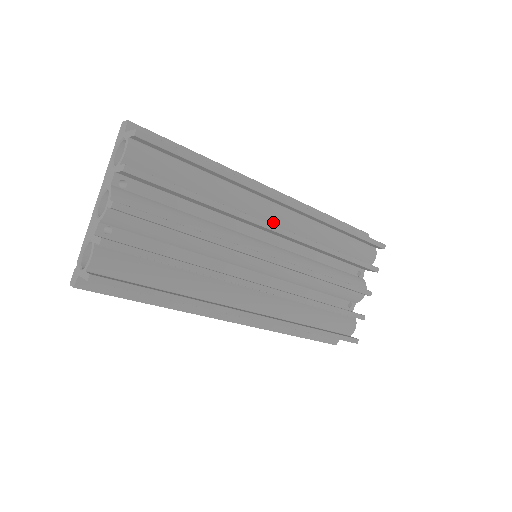
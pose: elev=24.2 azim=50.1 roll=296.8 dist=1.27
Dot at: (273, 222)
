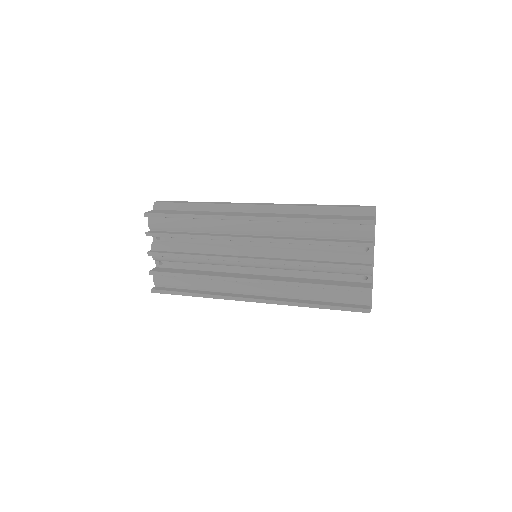
Dot at: (251, 233)
